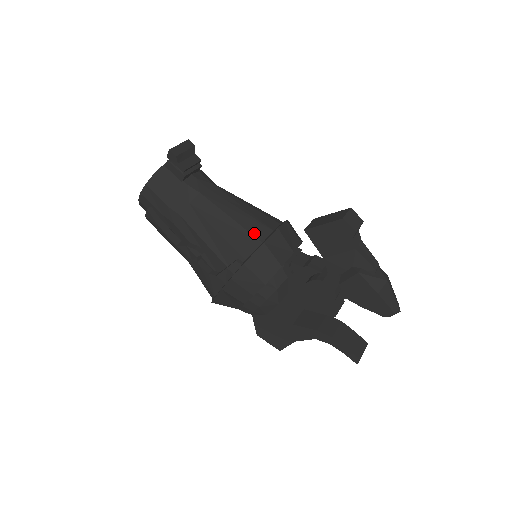
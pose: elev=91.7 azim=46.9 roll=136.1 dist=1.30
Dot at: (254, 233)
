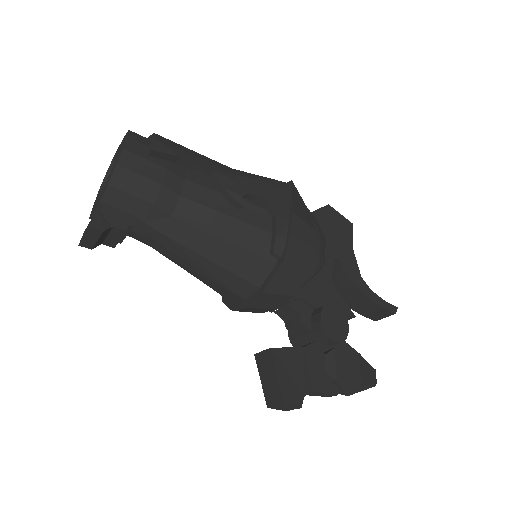
Dot at: (223, 295)
